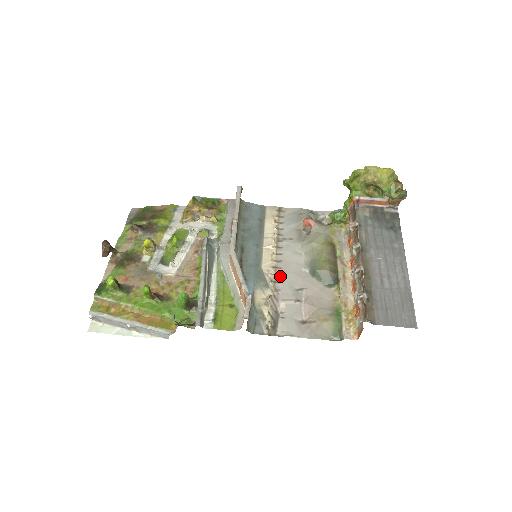
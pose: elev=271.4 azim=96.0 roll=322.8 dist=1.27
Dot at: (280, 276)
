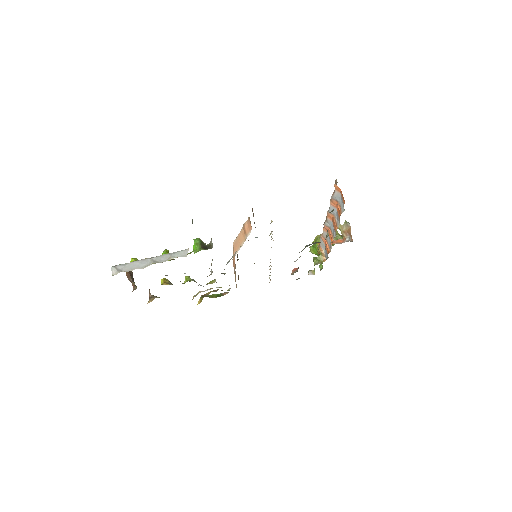
Dot at: occluded
